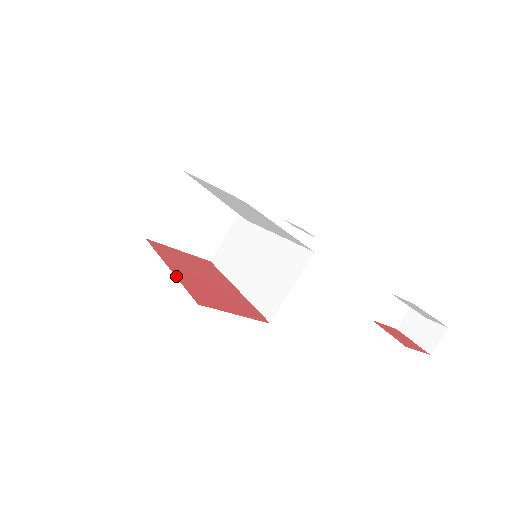
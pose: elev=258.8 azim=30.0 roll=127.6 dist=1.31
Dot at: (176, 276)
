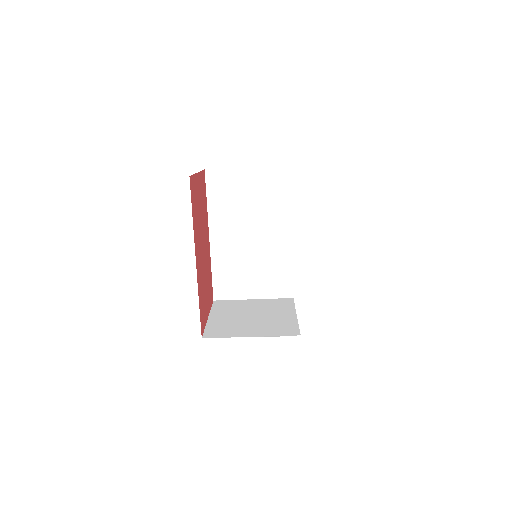
Dot at: (198, 281)
